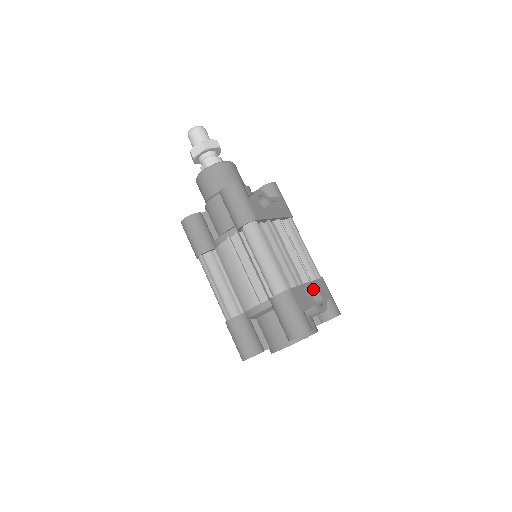
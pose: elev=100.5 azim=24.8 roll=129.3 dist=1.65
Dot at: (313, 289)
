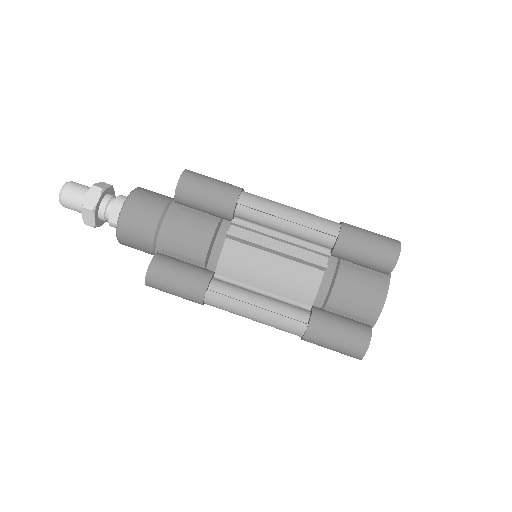
Dot at: occluded
